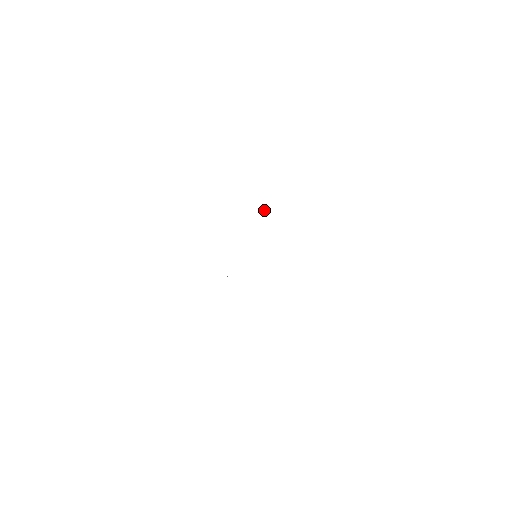
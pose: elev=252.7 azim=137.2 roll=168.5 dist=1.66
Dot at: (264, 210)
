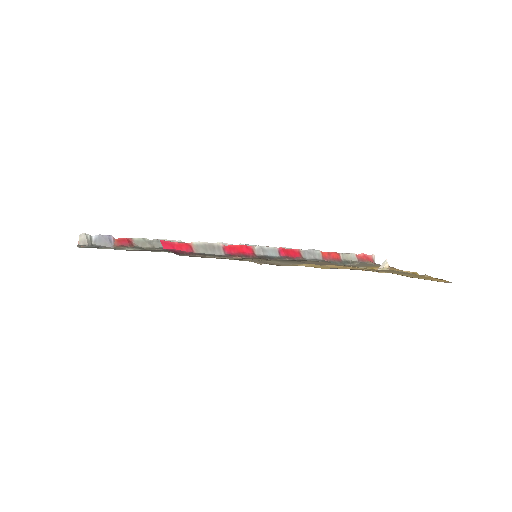
Dot at: (224, 246)
